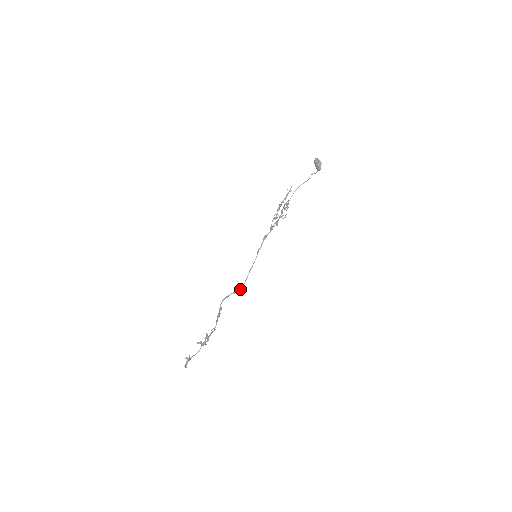
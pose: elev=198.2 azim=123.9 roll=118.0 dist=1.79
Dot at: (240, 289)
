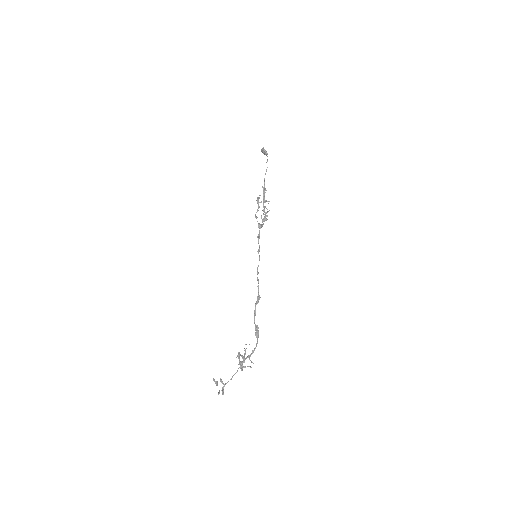
Dot at: (258, 294)
